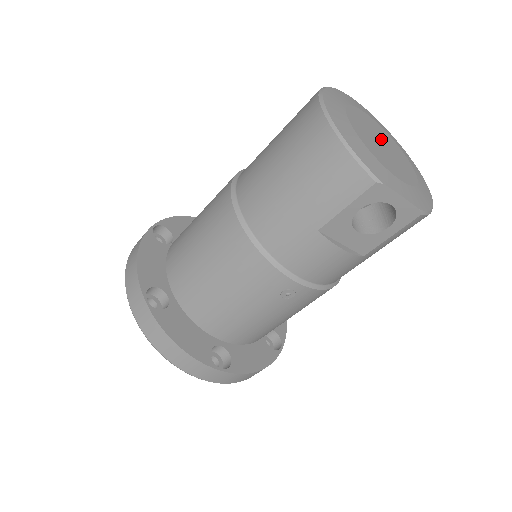
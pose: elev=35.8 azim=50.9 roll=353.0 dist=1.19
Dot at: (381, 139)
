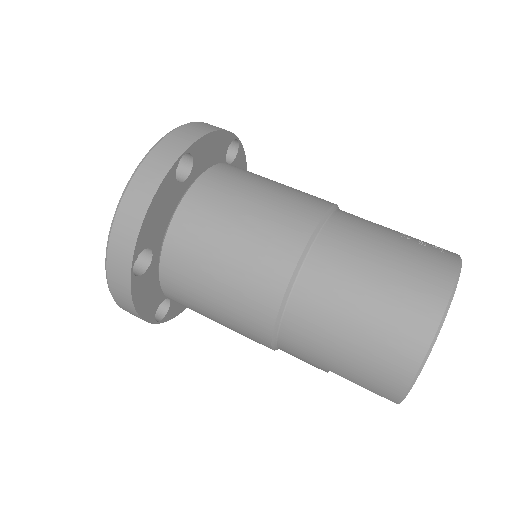
Dot at: occluded
